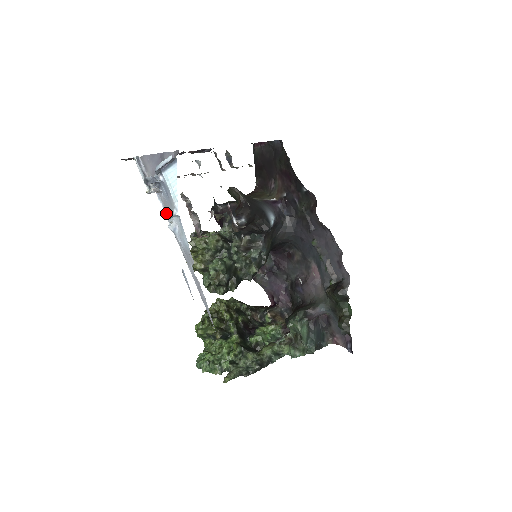
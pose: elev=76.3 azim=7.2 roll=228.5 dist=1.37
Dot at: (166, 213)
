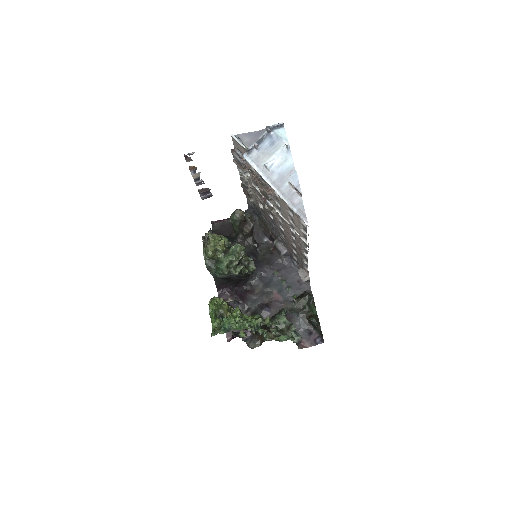
Dot at: (256, 163)
